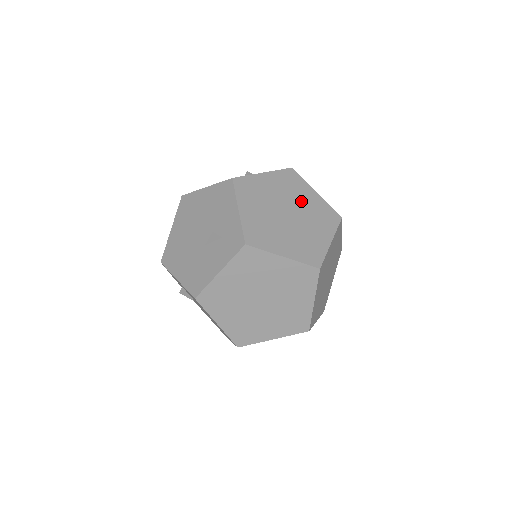
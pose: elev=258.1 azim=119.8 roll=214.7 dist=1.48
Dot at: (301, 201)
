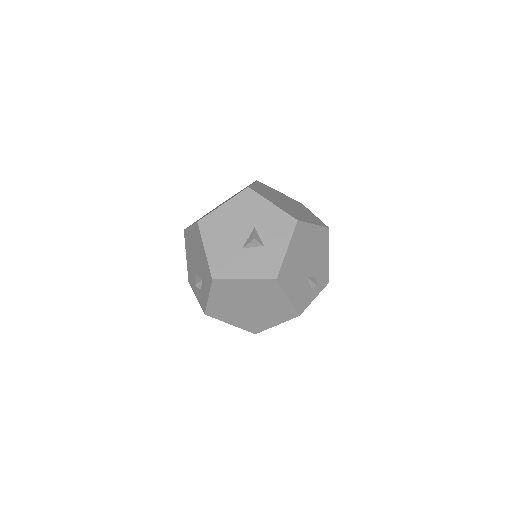
Dot at: (268, 301)
